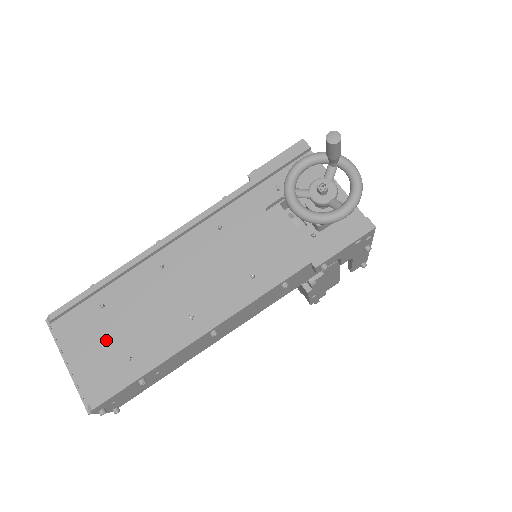
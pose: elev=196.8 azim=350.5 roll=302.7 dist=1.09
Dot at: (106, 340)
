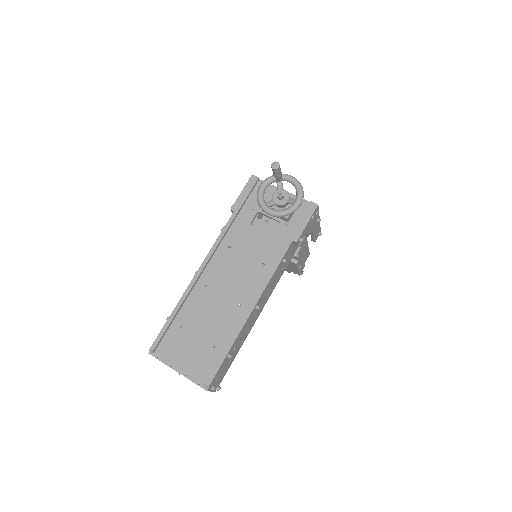
Dot at: (194, 344)
